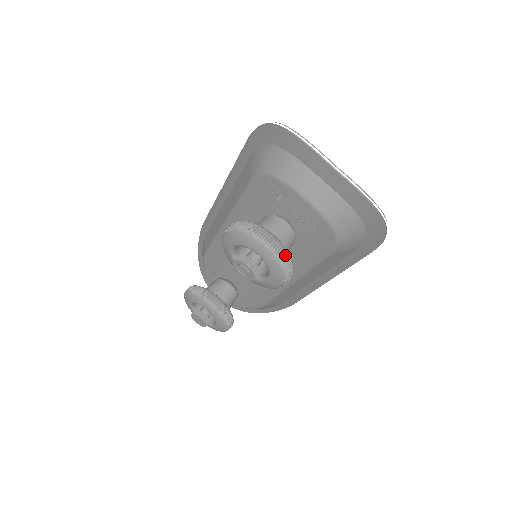
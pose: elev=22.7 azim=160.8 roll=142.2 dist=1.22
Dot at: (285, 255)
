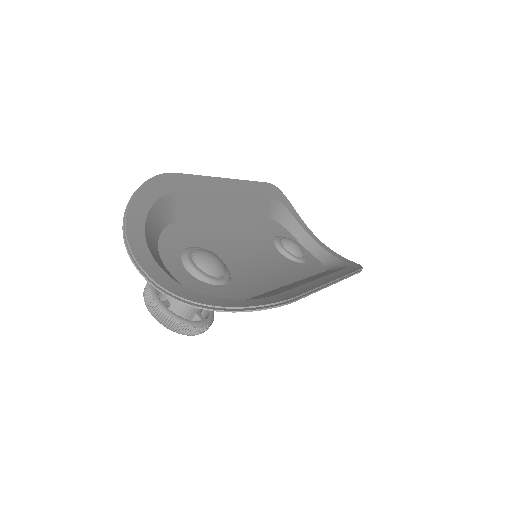
Dot at: (170, 323)
